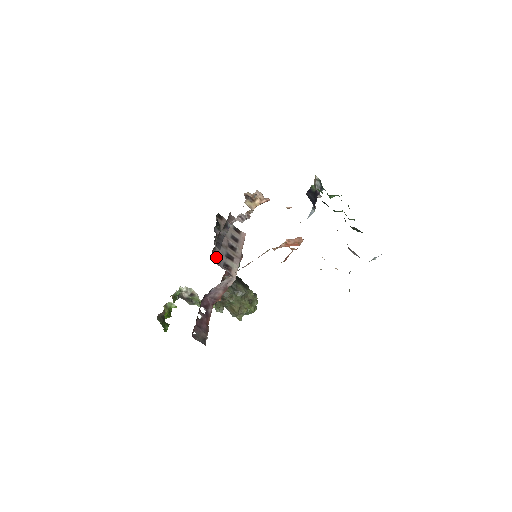
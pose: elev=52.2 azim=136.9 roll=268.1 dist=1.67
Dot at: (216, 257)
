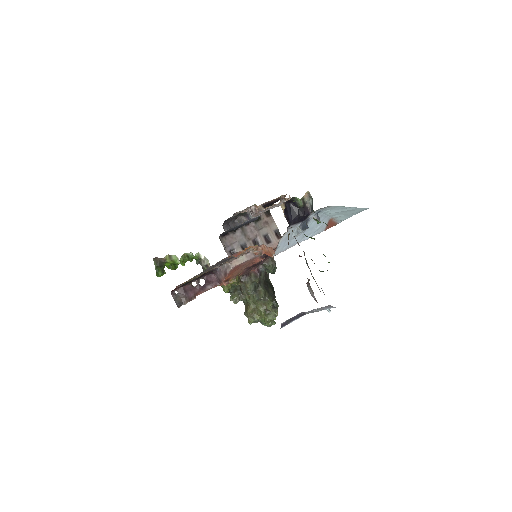
Dot at: (228, 239)
